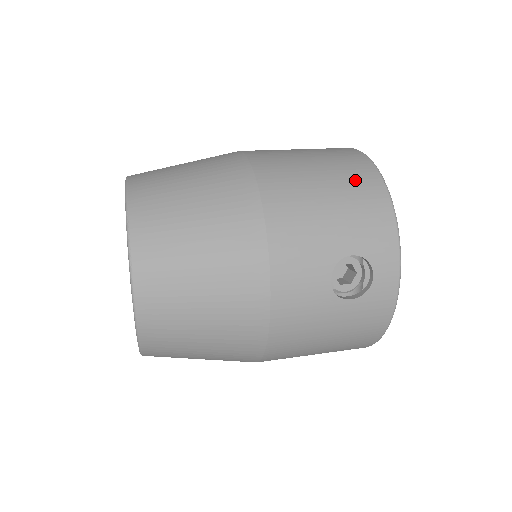
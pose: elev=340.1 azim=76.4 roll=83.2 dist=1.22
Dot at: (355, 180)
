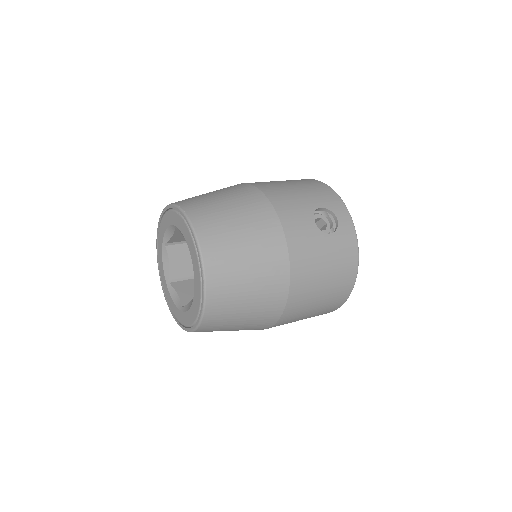
Dot at: (304, 181)
